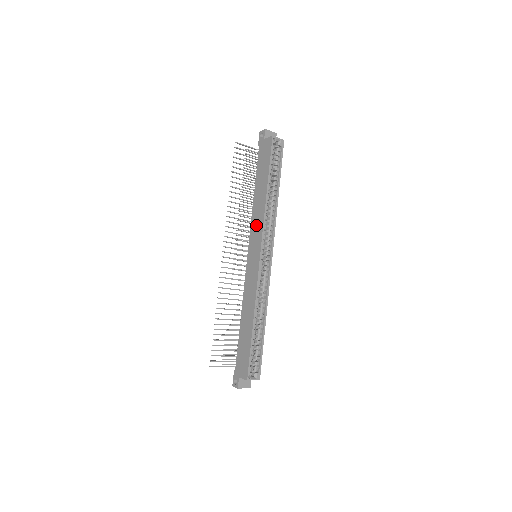
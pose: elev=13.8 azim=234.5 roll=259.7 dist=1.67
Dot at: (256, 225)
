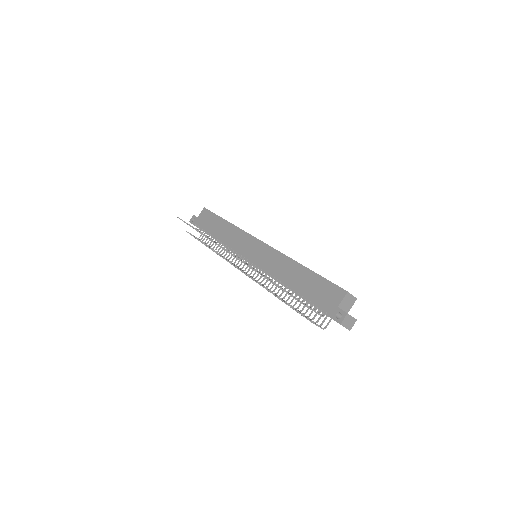
Dot at: (238, 240)
